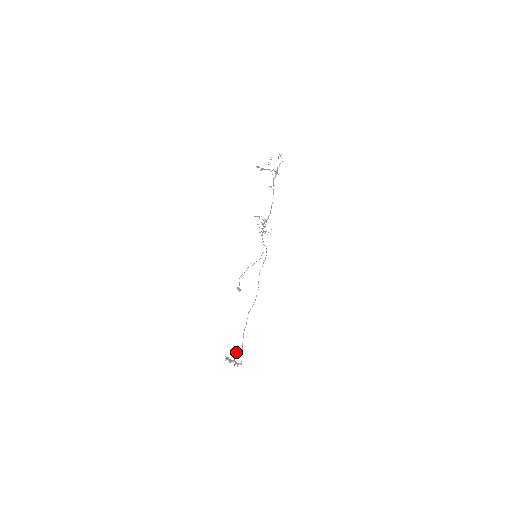
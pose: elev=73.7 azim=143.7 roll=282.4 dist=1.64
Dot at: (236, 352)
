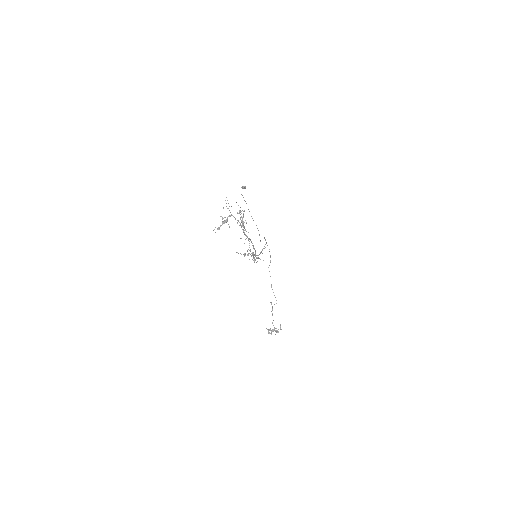
Dot at: (272, 314)
